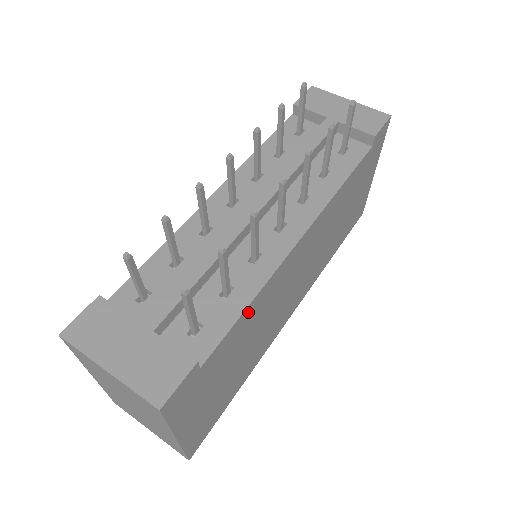
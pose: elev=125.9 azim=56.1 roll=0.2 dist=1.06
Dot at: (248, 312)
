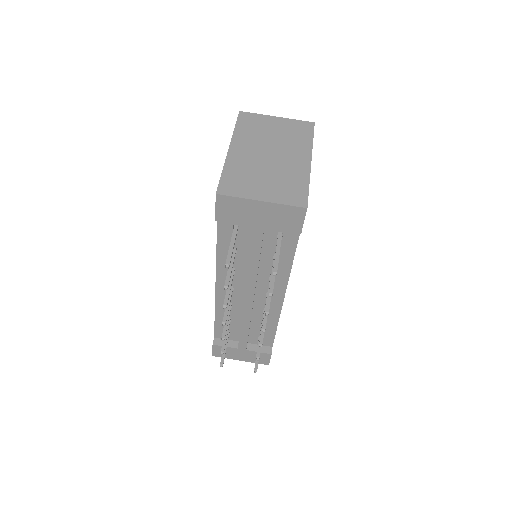
Dot at: occluded
